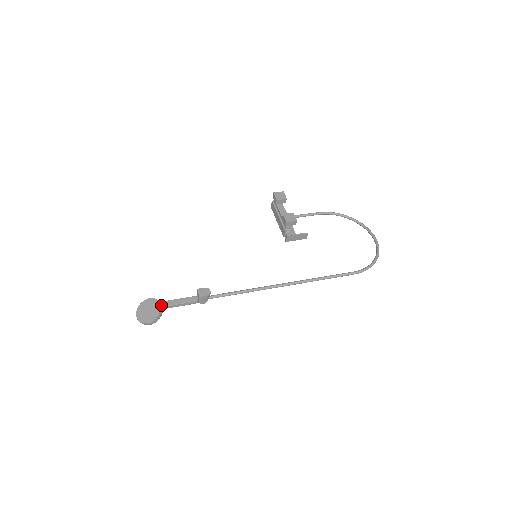
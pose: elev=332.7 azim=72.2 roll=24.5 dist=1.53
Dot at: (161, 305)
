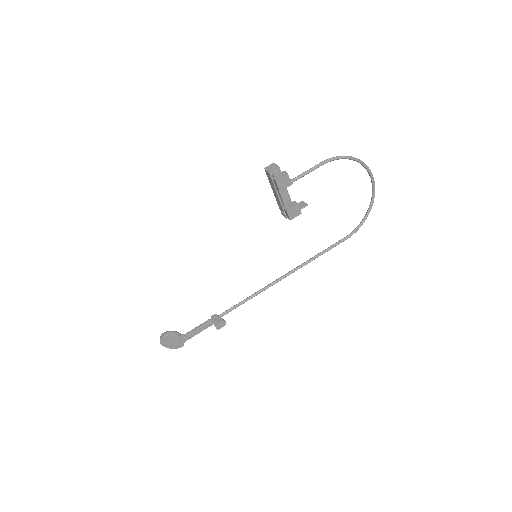
Dot at: (184, 341)
